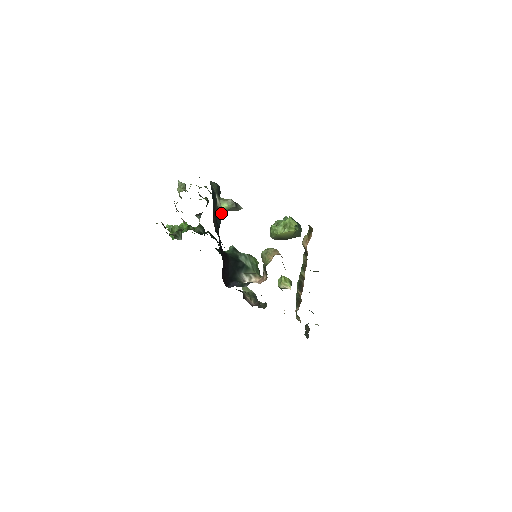
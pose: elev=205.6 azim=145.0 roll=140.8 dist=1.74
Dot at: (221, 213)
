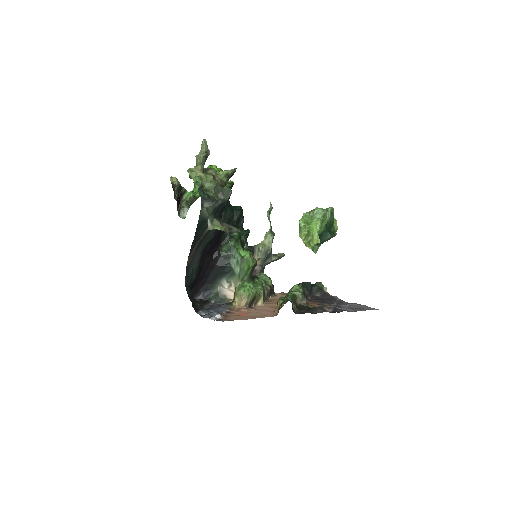
Dot at: occluded
